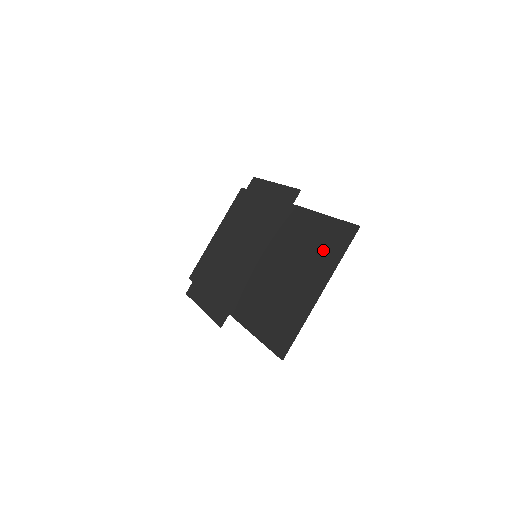
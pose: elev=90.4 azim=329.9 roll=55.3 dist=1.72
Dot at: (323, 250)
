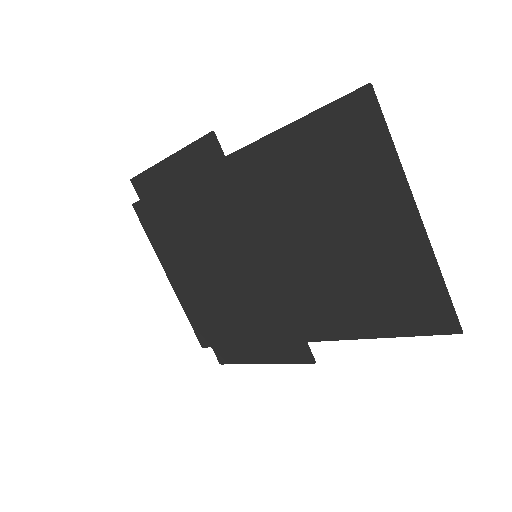
Dot at: (349, 165)
